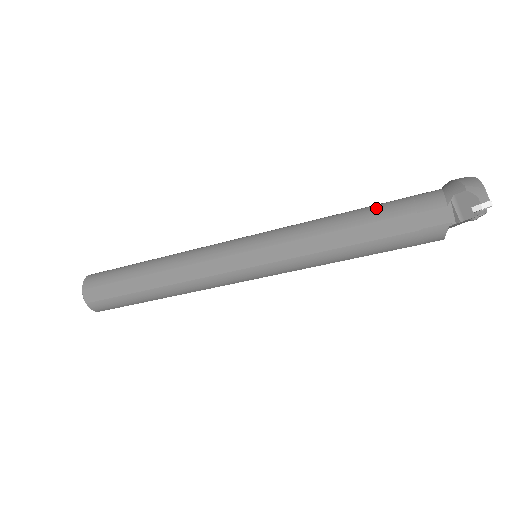
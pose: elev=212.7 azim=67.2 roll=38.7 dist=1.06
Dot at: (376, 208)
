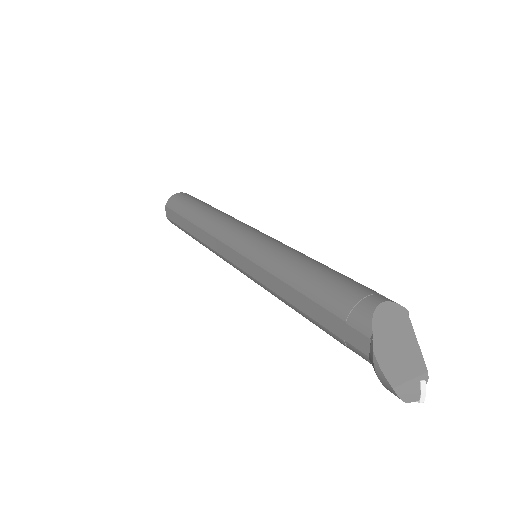
Dot at: occluded
